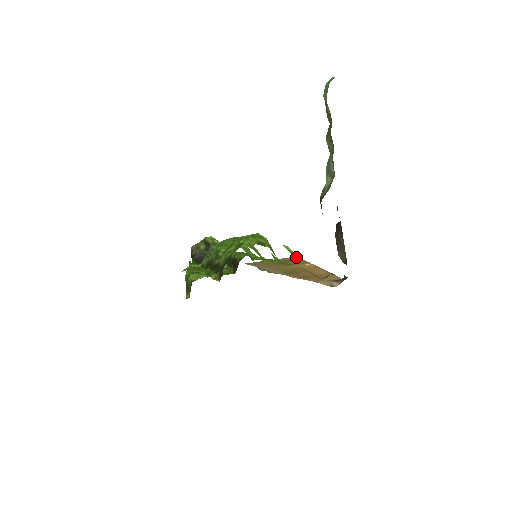
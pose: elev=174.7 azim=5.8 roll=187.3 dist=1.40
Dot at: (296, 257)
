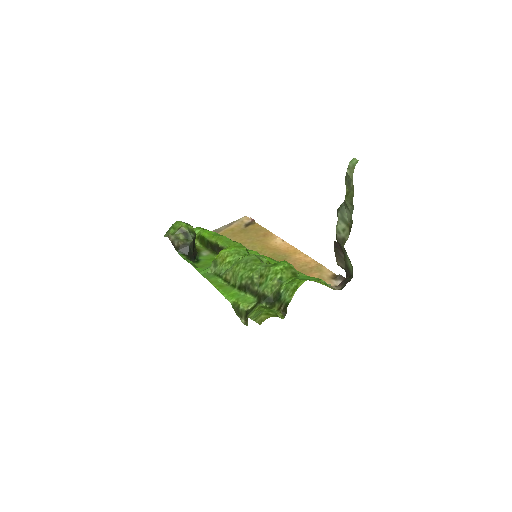
Dot at: (327, 285)
